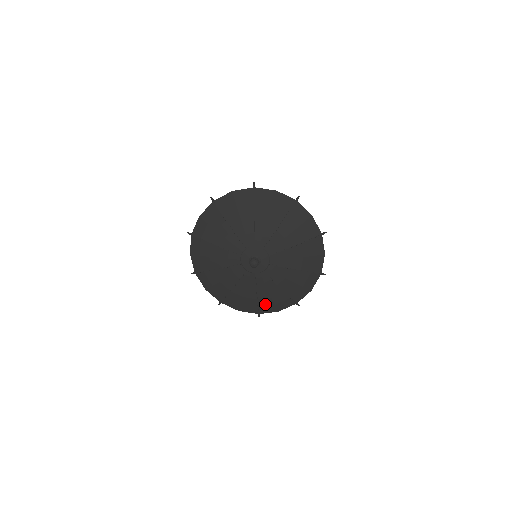
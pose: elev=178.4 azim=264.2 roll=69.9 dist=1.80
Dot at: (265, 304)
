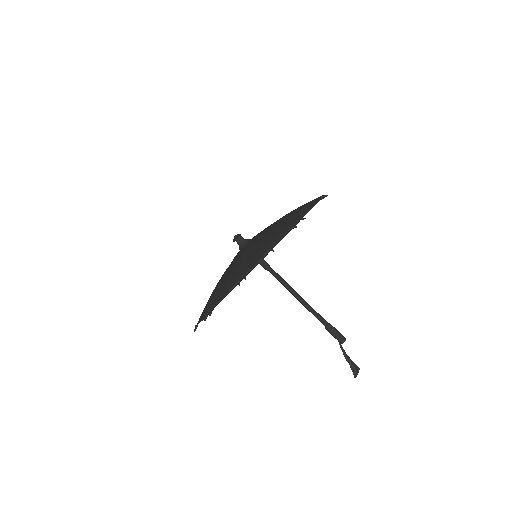
Dot at: (219, 292)
